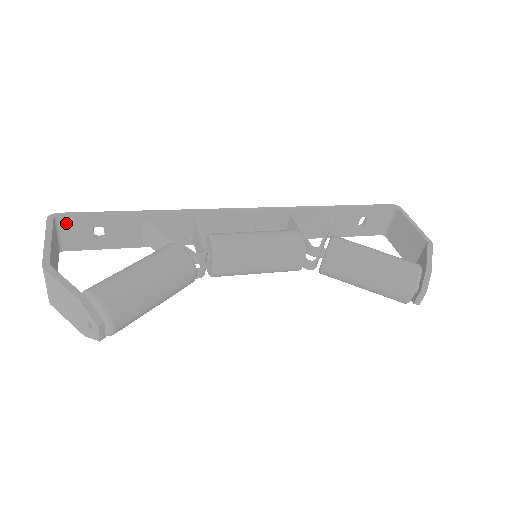
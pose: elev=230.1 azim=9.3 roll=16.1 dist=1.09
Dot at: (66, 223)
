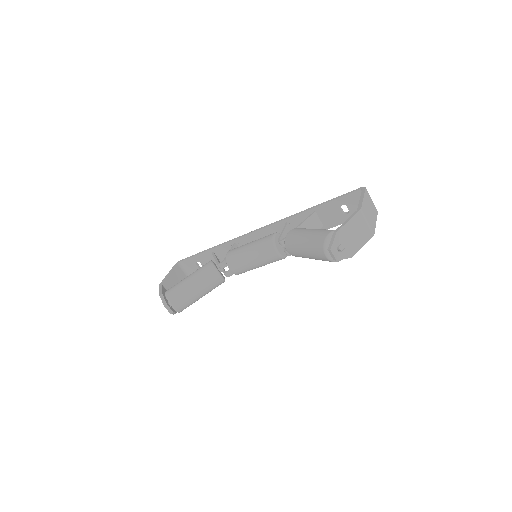
Dot at: (184, 264)
